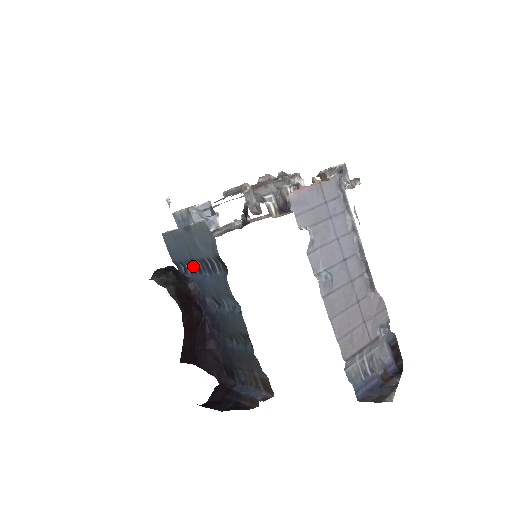
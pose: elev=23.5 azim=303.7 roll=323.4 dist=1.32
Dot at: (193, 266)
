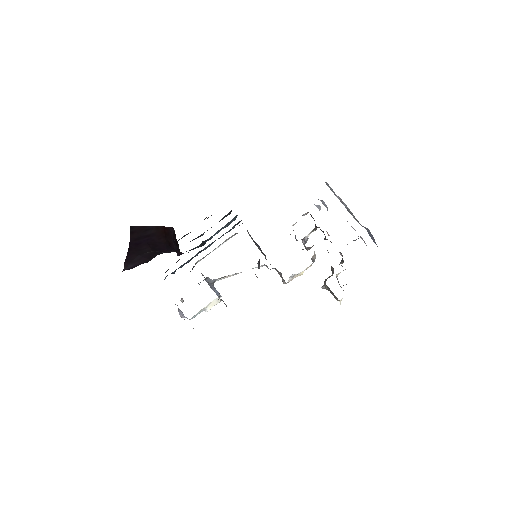
Dot at: occluded
